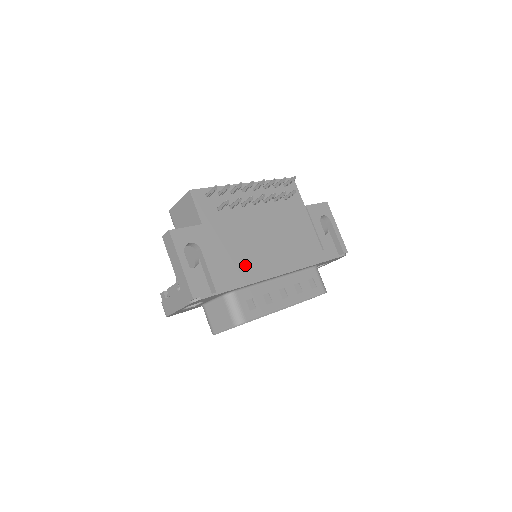
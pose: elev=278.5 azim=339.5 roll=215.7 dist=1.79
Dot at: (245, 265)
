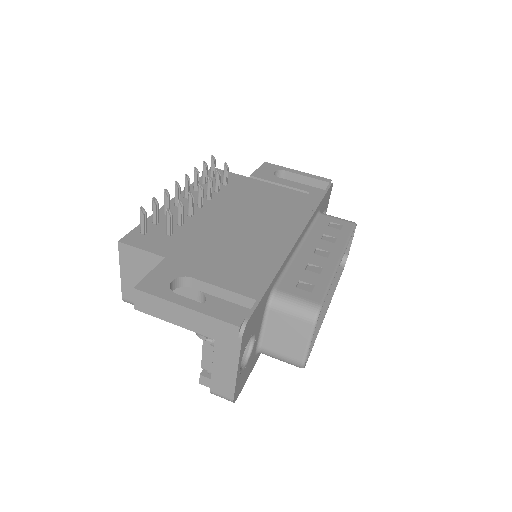
Dot at: (255, 256)
